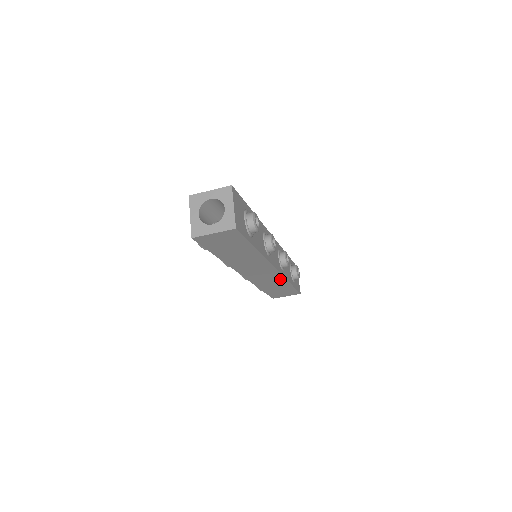
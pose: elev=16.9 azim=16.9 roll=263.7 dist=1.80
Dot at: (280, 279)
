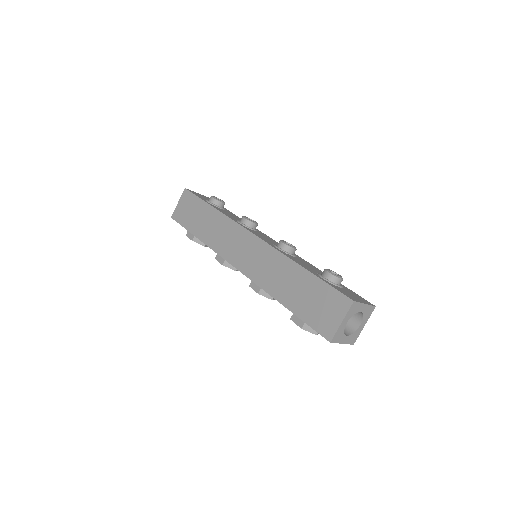
Dot at: occluded
